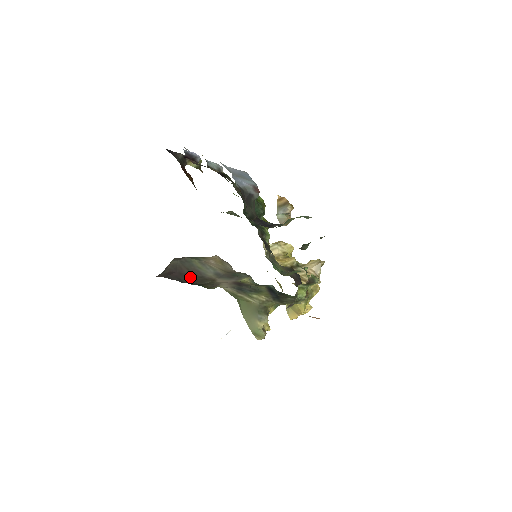
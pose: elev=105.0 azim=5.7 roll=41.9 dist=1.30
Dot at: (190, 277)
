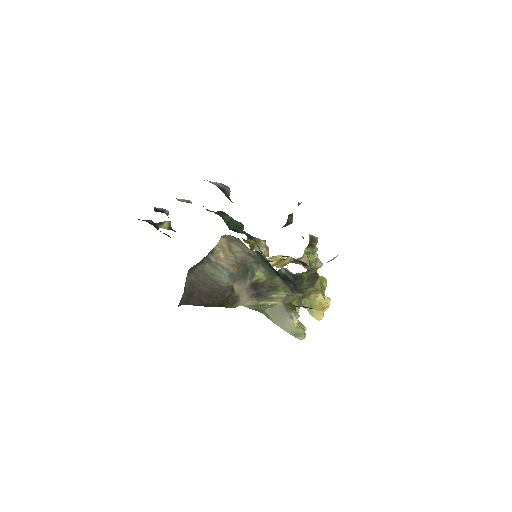
Dot at: (210, 294)
